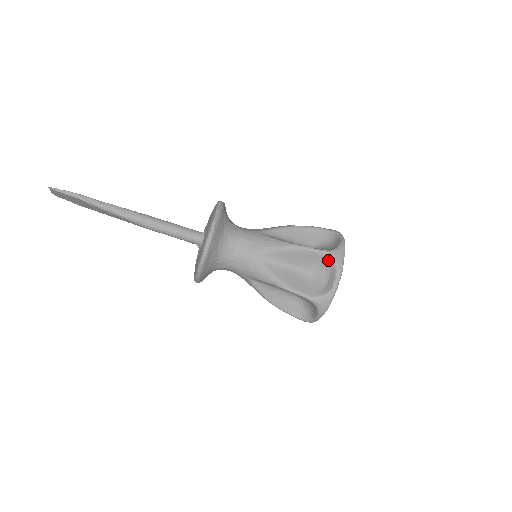
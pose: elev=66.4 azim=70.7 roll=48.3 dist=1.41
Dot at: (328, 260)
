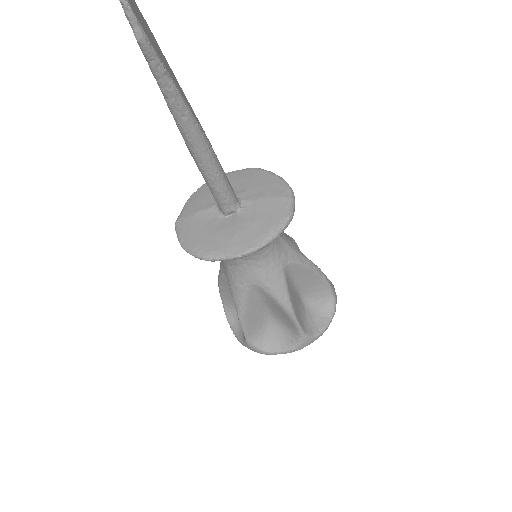
Dot at: (296, 338)
